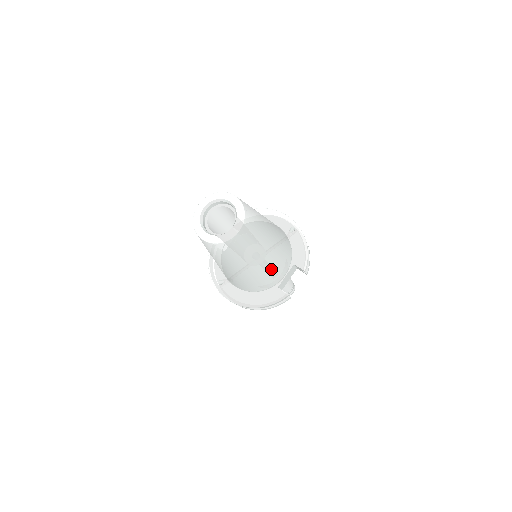
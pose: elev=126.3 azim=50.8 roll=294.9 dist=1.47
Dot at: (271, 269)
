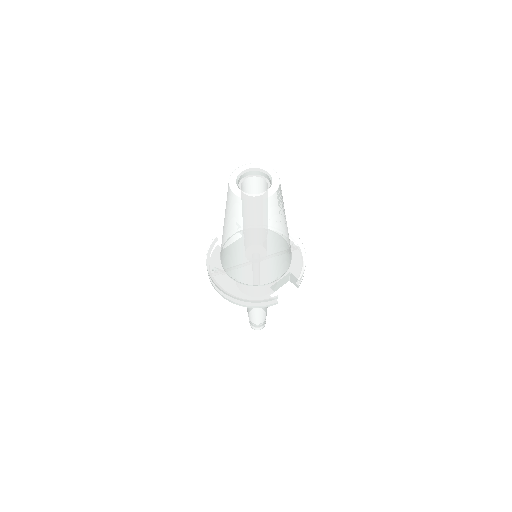
Dot at: (274, 261)
